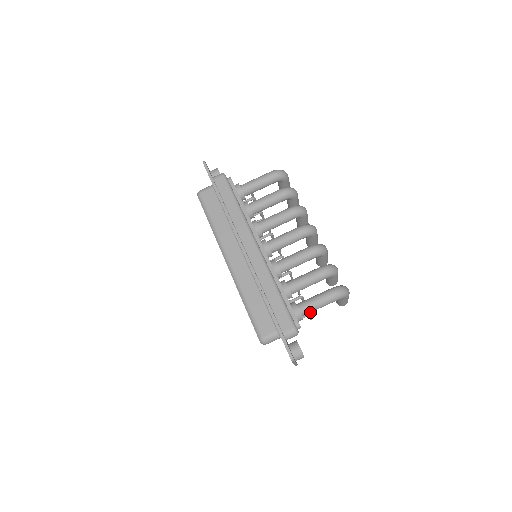
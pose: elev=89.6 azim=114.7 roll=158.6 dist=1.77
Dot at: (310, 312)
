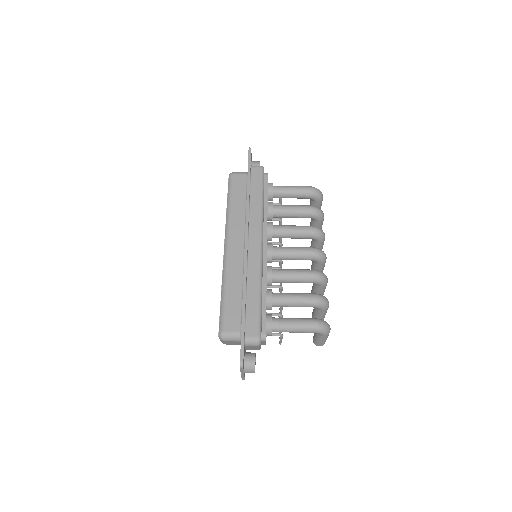
Dot at: (282, 331)
